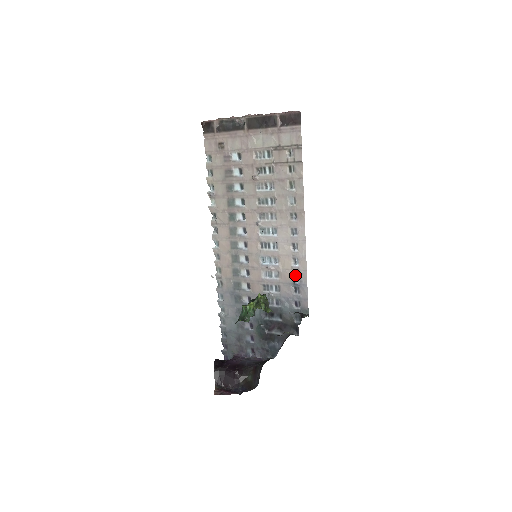
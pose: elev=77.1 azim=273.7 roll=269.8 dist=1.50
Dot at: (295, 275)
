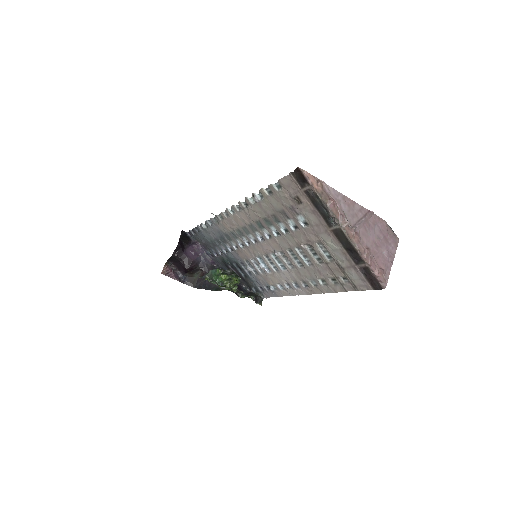
Dot at: (274, 286)
